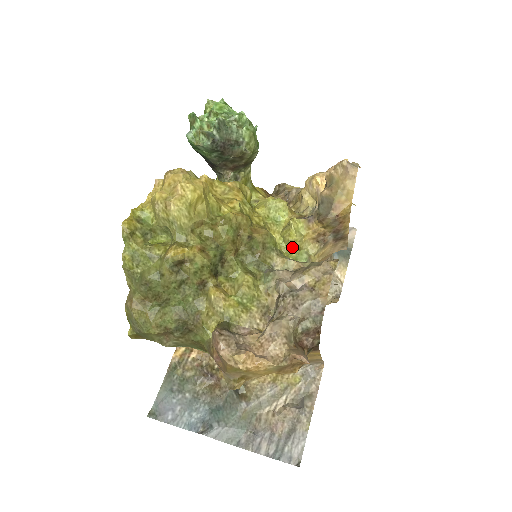
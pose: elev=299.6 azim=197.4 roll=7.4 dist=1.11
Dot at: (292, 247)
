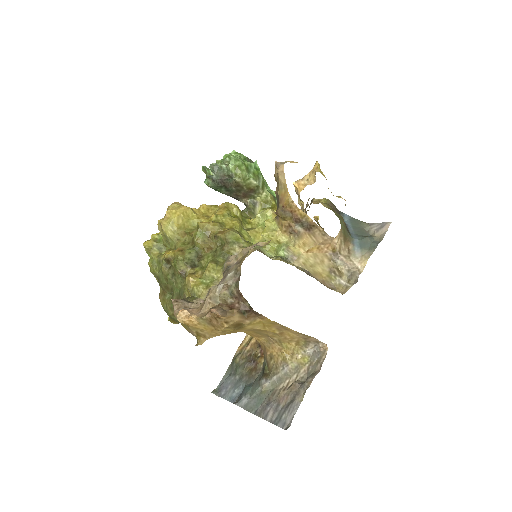
Dot at: (271, 242)
